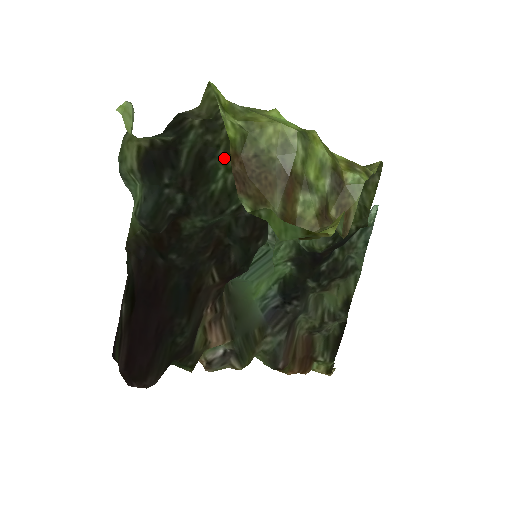
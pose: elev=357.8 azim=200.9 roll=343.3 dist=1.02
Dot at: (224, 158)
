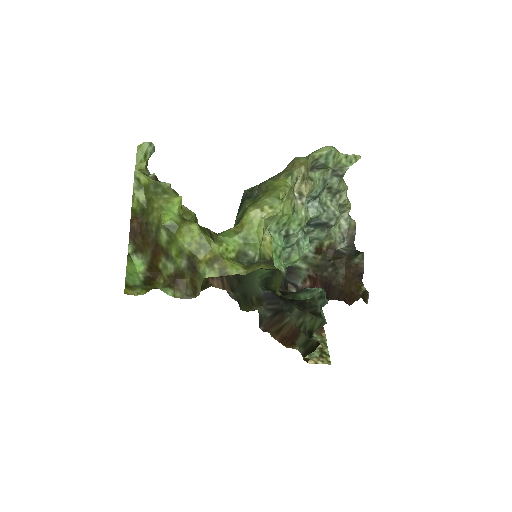
Dot at: occluded
